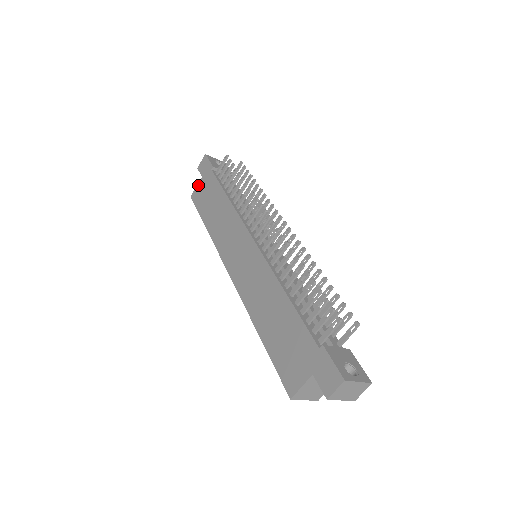
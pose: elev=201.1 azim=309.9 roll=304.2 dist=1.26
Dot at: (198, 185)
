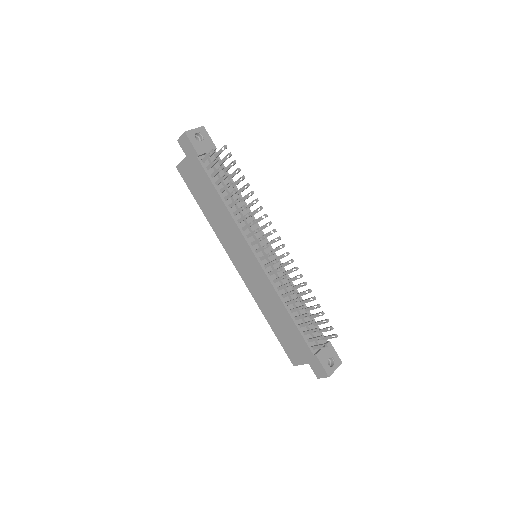
Dot at: (183, 162)
